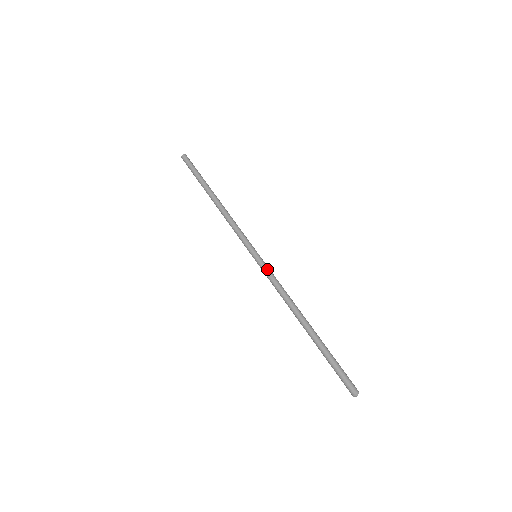
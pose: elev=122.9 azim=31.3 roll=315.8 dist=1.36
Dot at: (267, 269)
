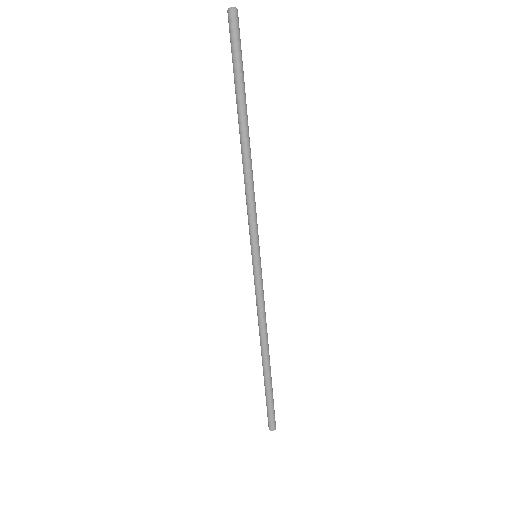
Dot at: (261, 282)
